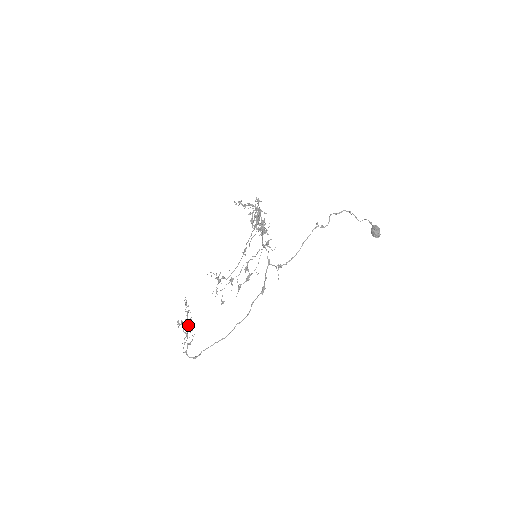
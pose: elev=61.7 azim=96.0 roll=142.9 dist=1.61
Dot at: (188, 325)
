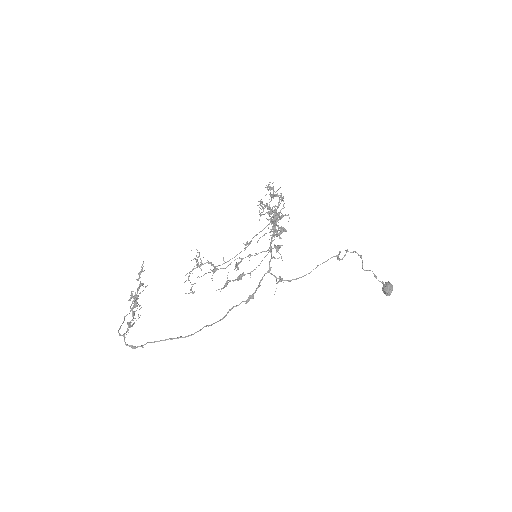
Dot at: (135, 301)
